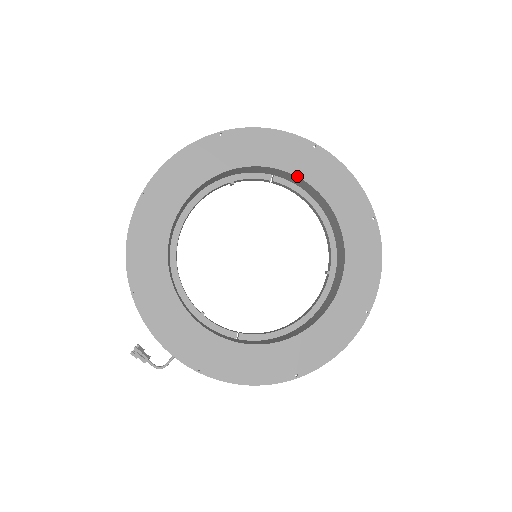
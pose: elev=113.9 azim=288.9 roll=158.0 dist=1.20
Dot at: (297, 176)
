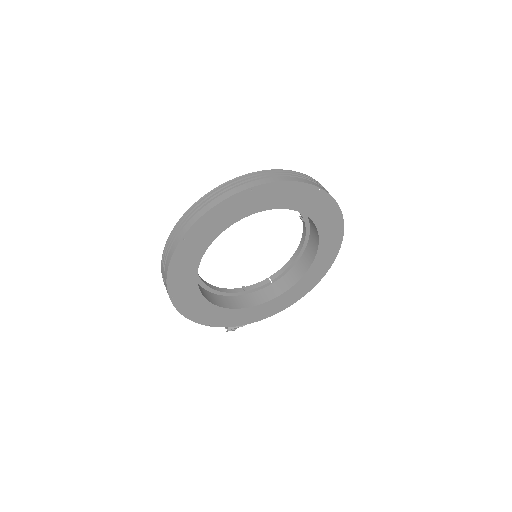
Dot at: occluded
